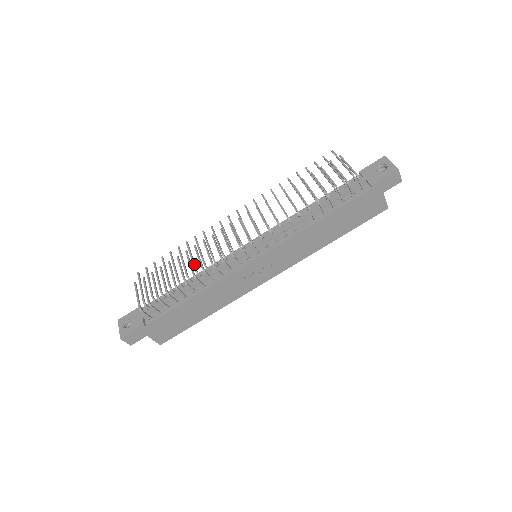
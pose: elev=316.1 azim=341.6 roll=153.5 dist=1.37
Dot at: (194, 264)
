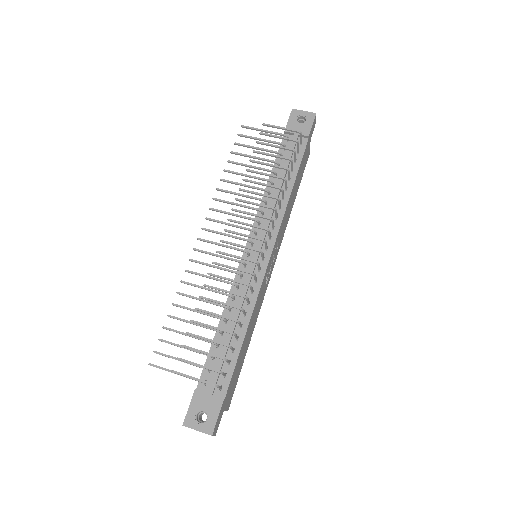
Dot at: (216, 303)
